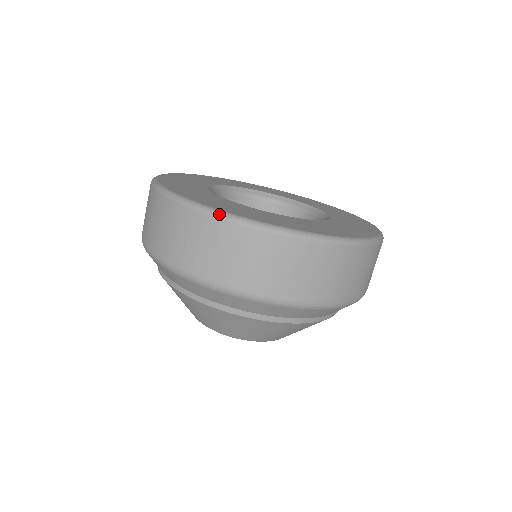
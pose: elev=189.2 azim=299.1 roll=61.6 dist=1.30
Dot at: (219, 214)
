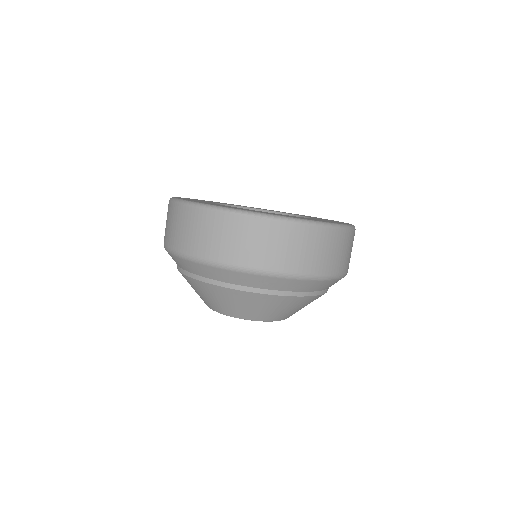
Dot at: (188, 203)
